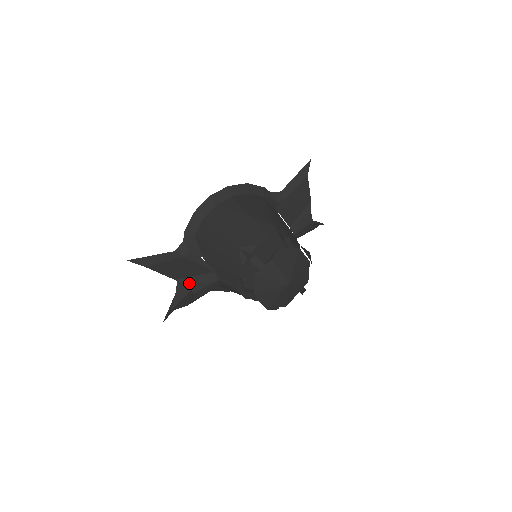
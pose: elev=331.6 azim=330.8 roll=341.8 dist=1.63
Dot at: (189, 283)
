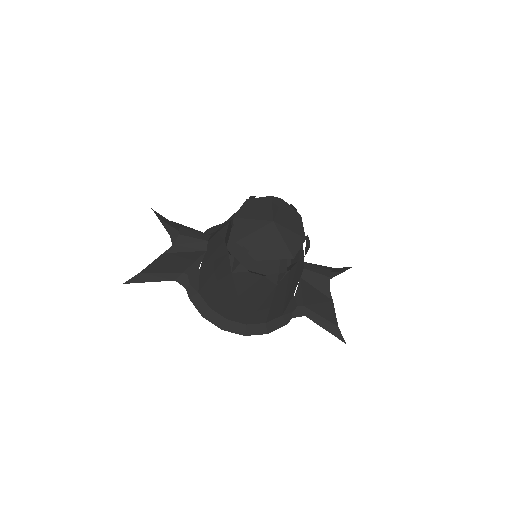
Dot at: (183, 227)
